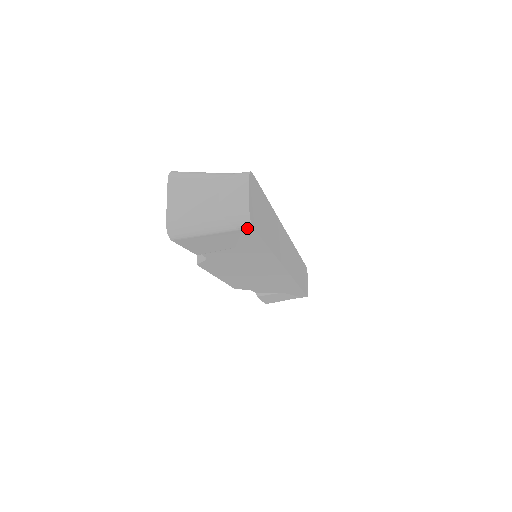
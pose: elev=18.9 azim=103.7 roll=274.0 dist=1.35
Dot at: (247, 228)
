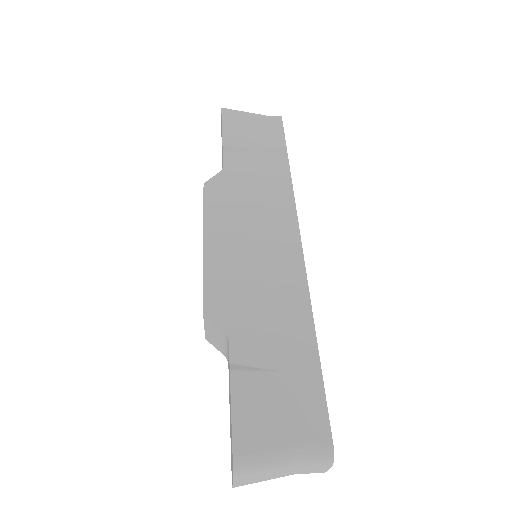
Dot at: occluded
